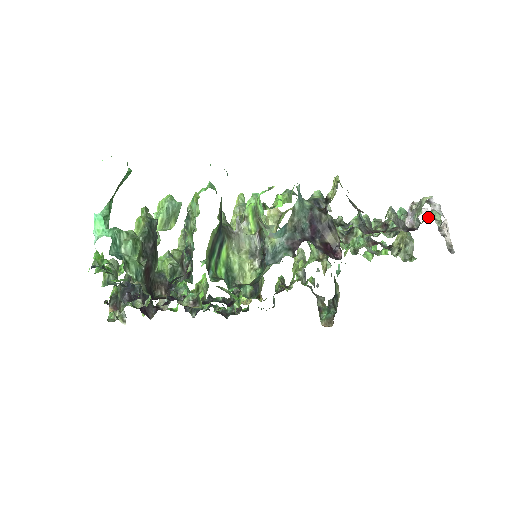
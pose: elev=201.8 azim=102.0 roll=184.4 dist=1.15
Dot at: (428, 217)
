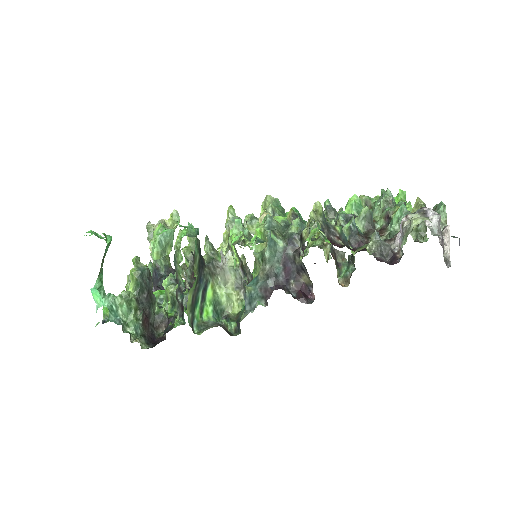
Dot at: (436, 209)
